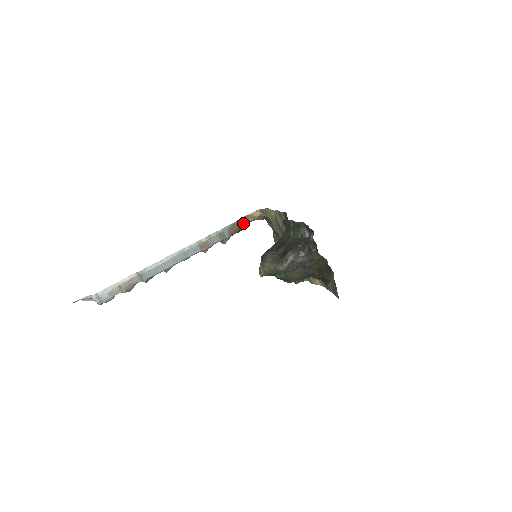
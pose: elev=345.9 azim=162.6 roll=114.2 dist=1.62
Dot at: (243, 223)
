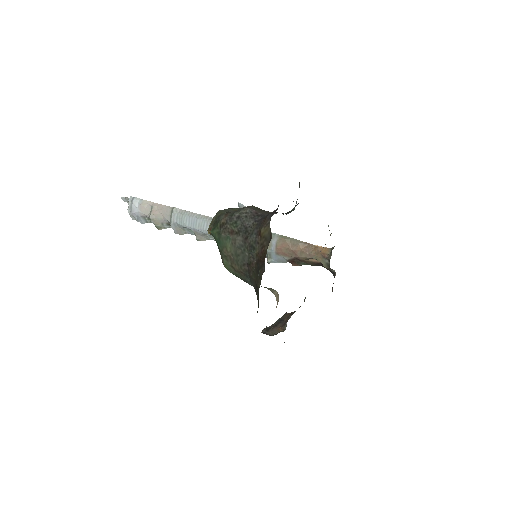
Dot at: (302, 249)
